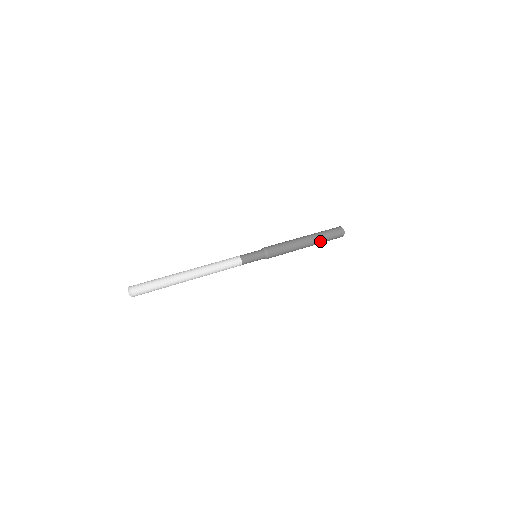
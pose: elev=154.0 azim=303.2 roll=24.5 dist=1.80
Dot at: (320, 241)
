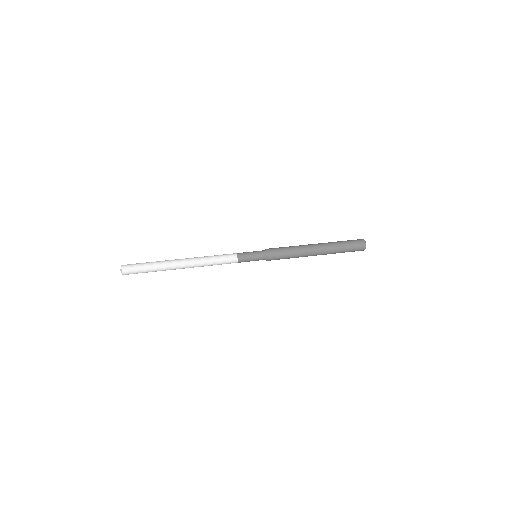
Dot at: (332, 253)
